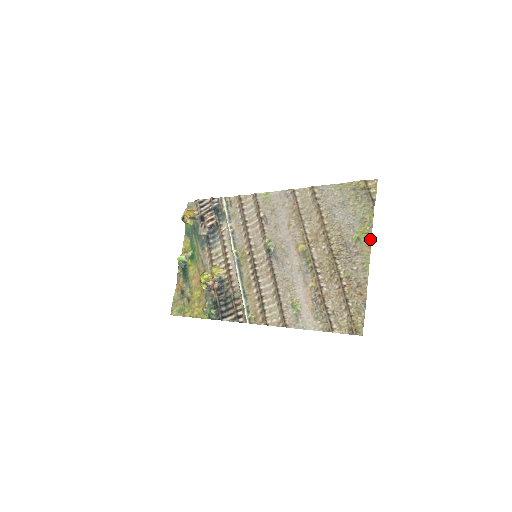
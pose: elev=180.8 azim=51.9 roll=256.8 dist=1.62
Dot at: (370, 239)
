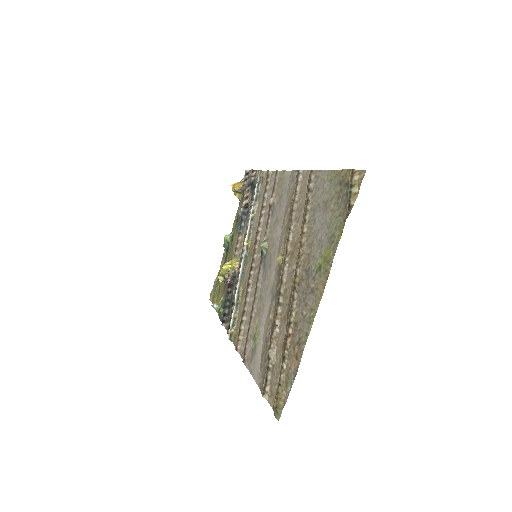
Dot at: (328, 273)
